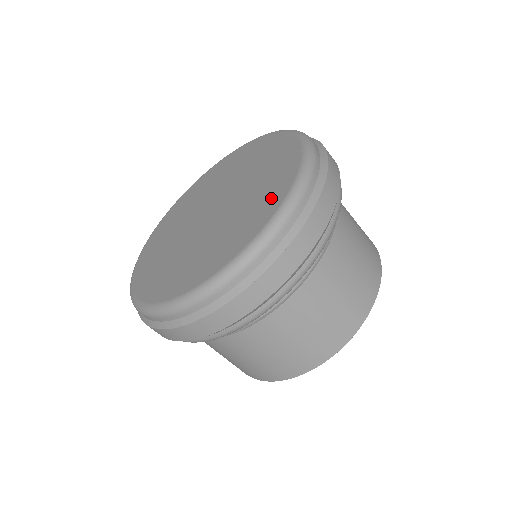
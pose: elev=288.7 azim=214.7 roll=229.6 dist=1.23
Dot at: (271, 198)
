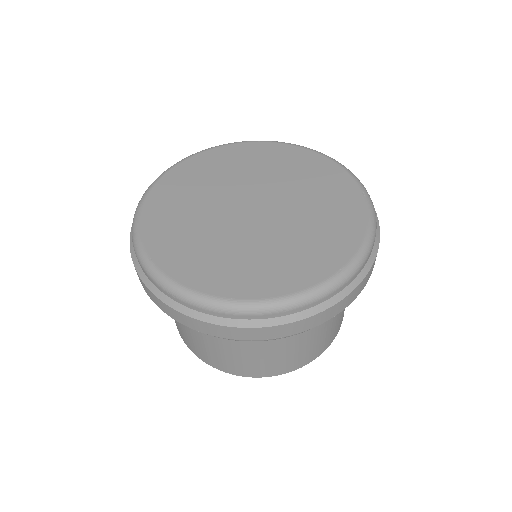
Dot at: (274, 279)
